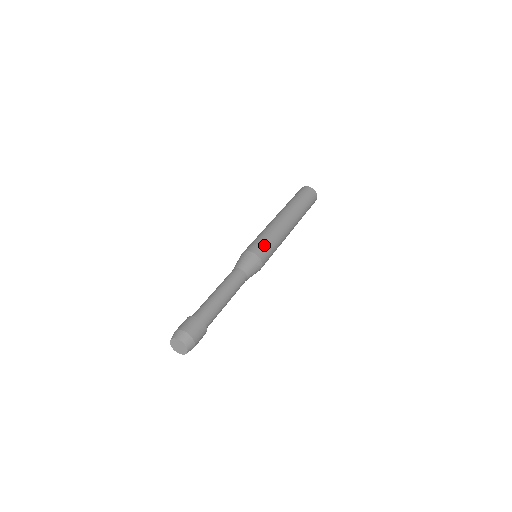
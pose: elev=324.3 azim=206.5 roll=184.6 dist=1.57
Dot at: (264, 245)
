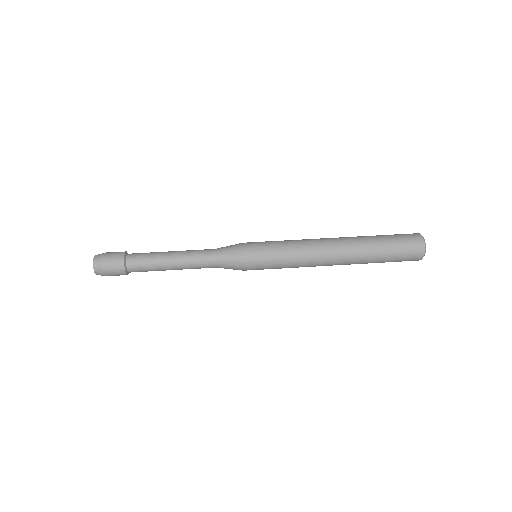
Dot at: (265, 259)
